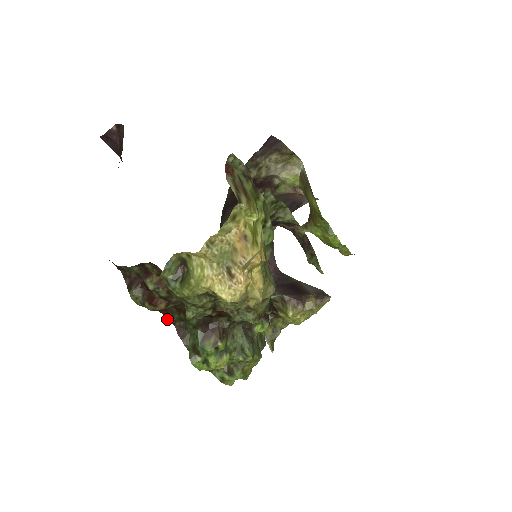
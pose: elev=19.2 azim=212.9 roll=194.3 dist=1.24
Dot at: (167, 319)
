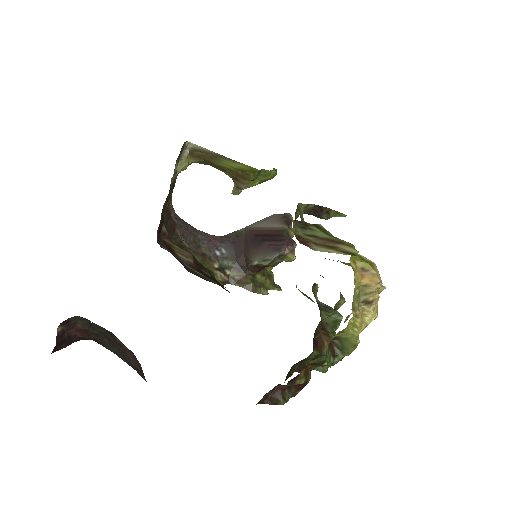
Dot at: occluded
